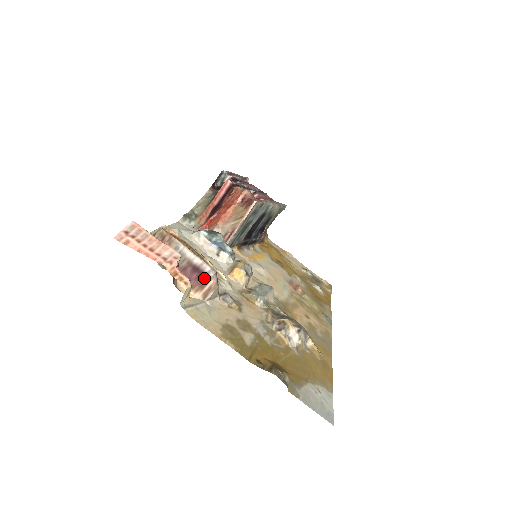
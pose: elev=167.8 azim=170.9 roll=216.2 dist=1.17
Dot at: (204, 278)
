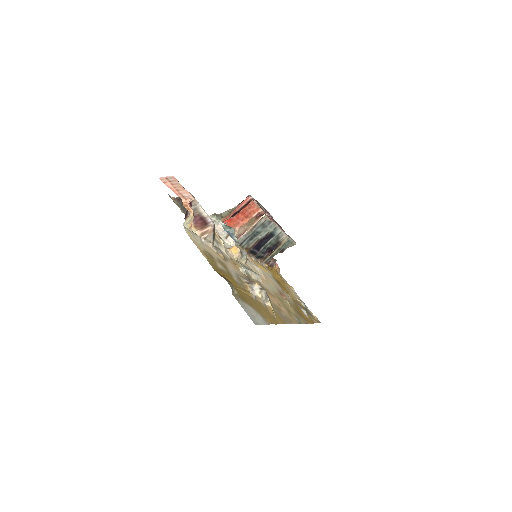
Dot at: (205, 224)
